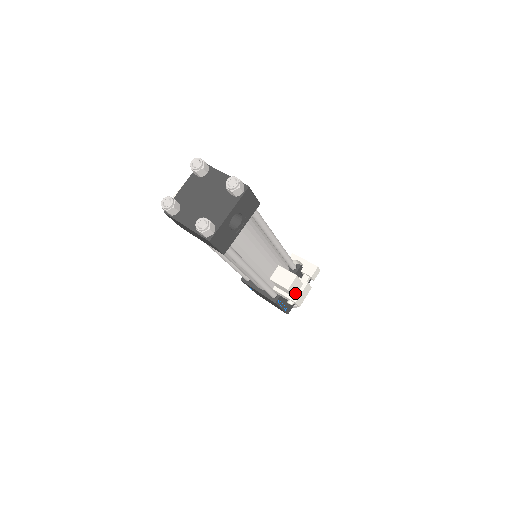
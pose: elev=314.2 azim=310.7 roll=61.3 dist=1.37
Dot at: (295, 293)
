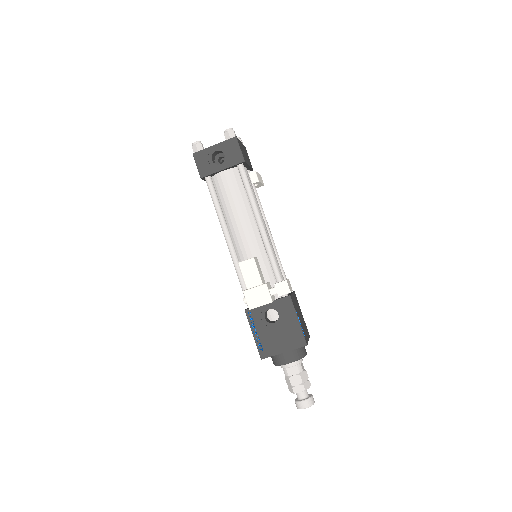
Dot at: (249, 284)
